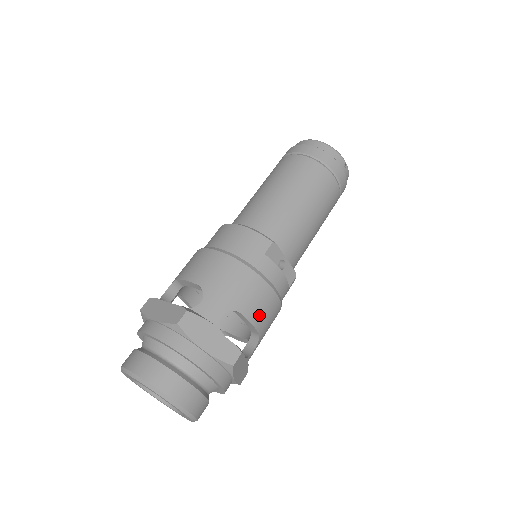
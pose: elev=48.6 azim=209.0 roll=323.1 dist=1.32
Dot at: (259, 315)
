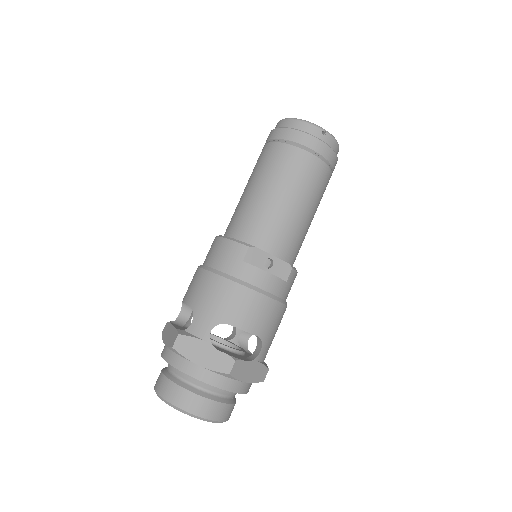
Dot at: (250, 320)
